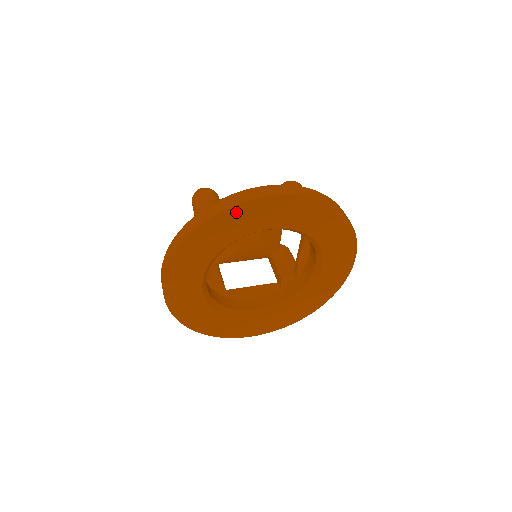
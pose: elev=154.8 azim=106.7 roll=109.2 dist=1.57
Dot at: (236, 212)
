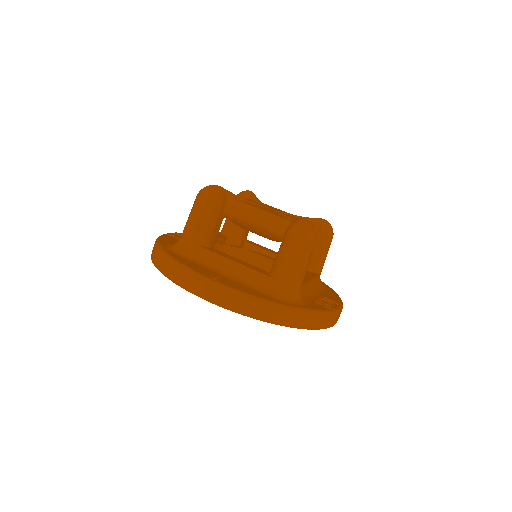
Dot at: occluded
